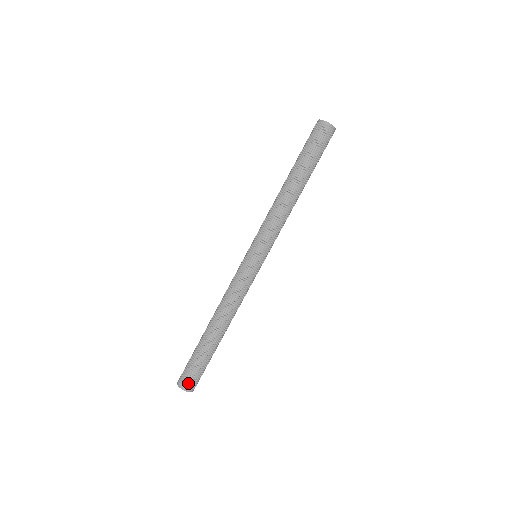
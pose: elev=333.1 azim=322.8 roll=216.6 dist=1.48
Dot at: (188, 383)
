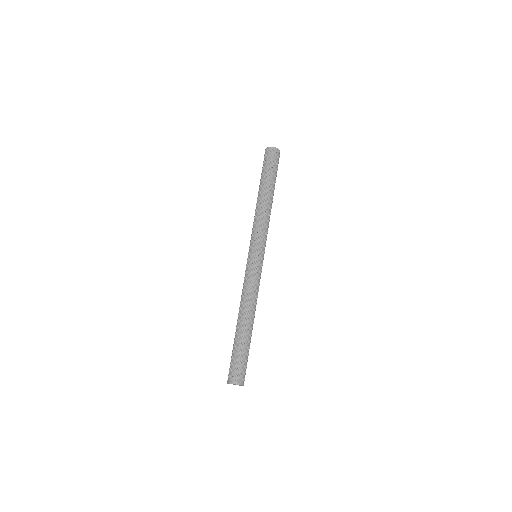
Dot at: (239, 377)
